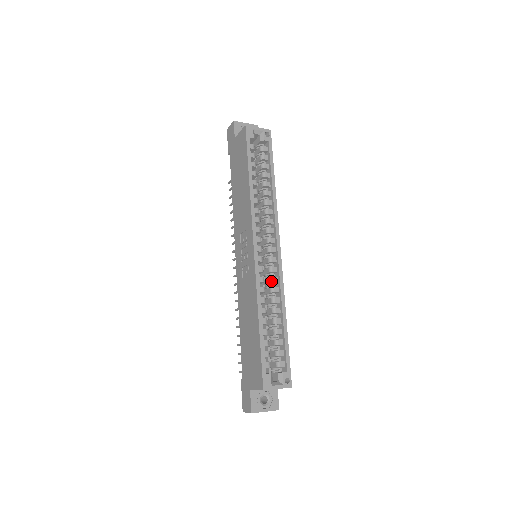
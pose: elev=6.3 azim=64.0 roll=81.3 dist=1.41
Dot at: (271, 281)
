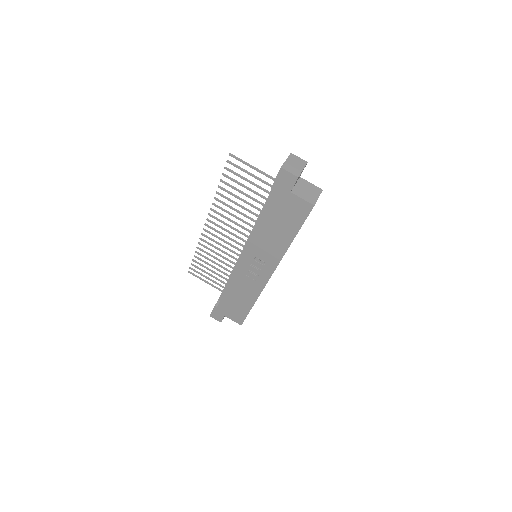
Dot at: occluded
